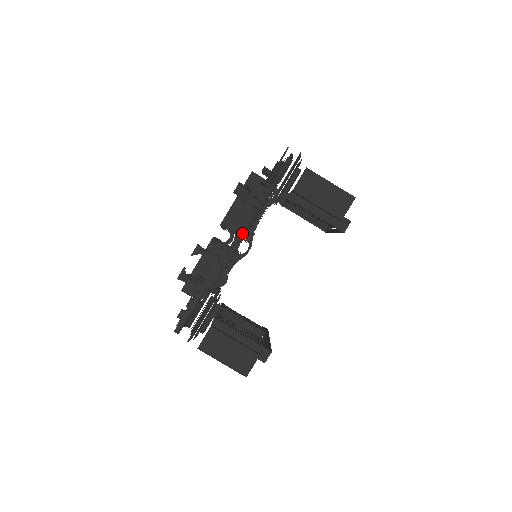
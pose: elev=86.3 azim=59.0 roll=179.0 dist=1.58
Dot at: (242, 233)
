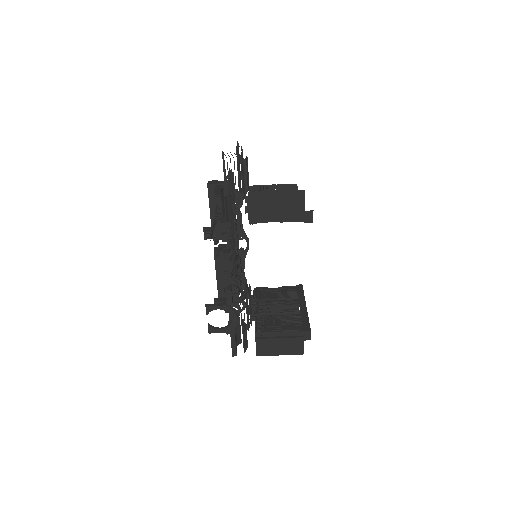
Dot at: occluded
